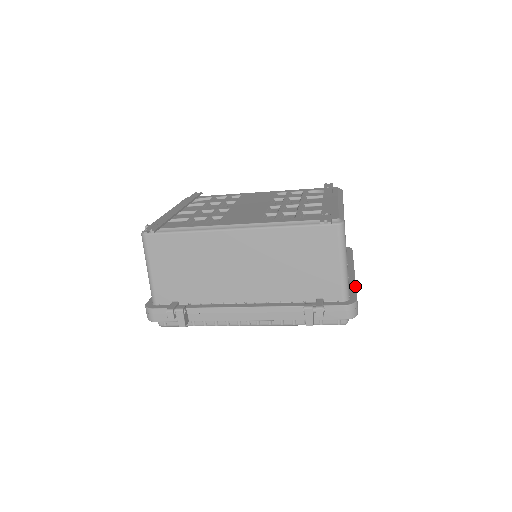
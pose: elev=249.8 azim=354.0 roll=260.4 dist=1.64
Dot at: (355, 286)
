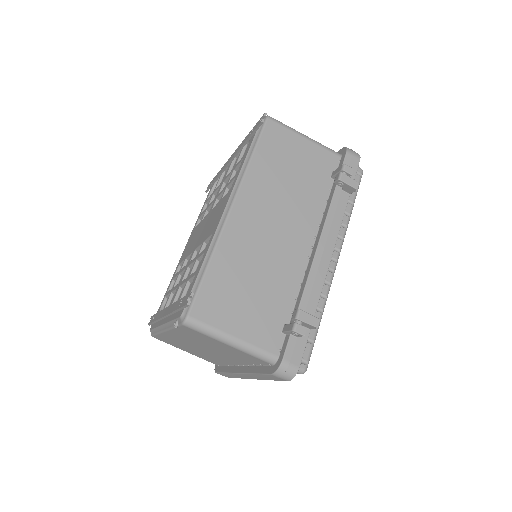
Dot at: occluded
